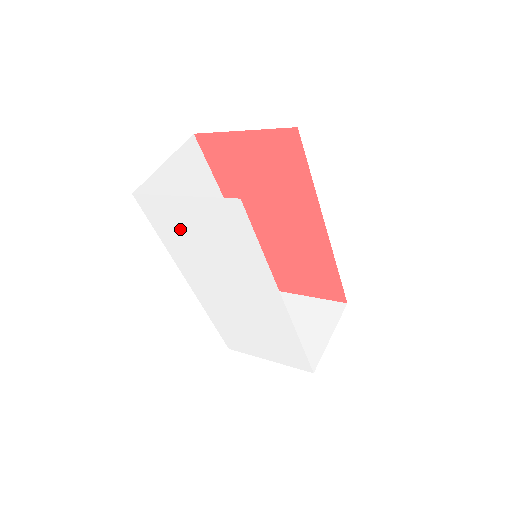
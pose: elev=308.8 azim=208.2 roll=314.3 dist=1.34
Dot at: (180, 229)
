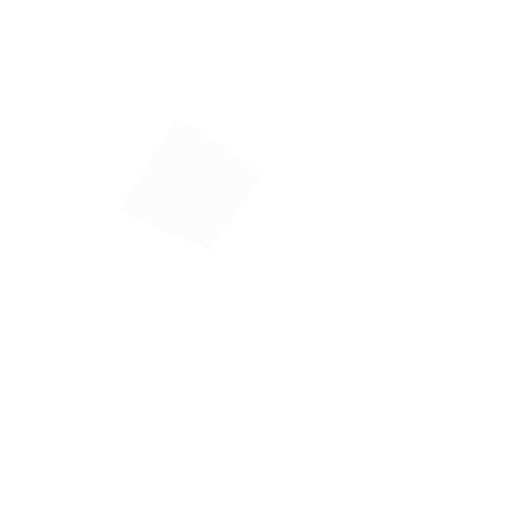
Dot at: occluded
